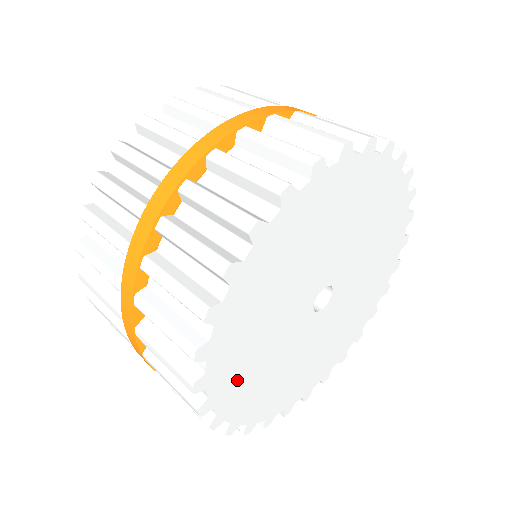
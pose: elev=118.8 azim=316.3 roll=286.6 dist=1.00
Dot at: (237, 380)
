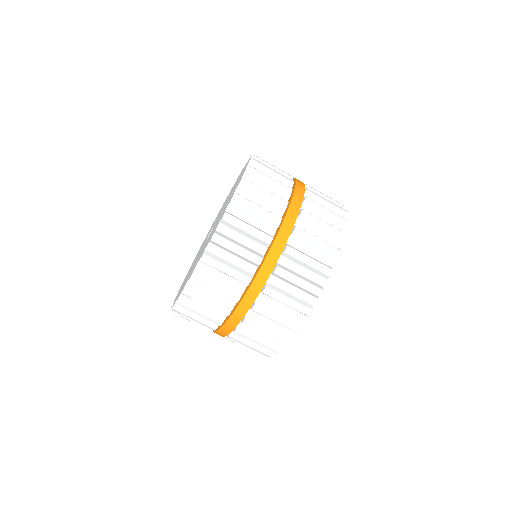
Dot at: occluded
